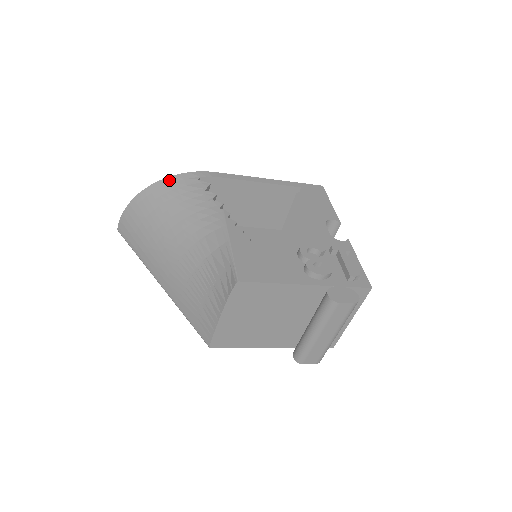
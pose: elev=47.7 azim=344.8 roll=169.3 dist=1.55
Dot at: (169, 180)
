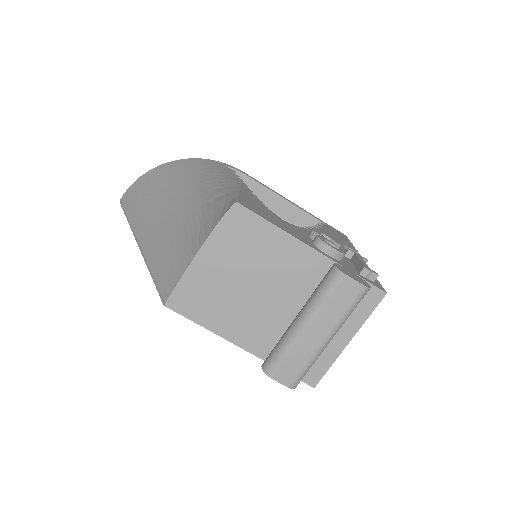
Dot at: (196, 160)
